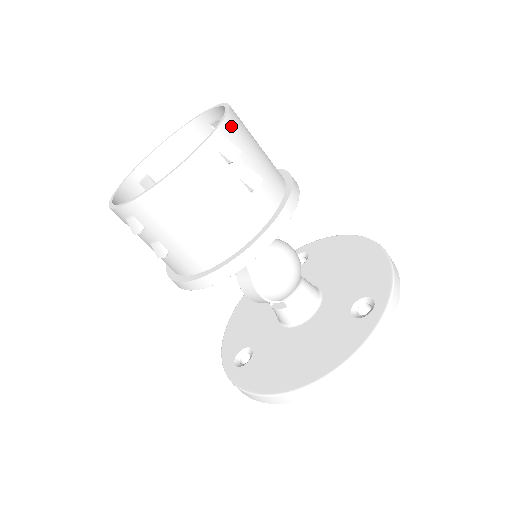
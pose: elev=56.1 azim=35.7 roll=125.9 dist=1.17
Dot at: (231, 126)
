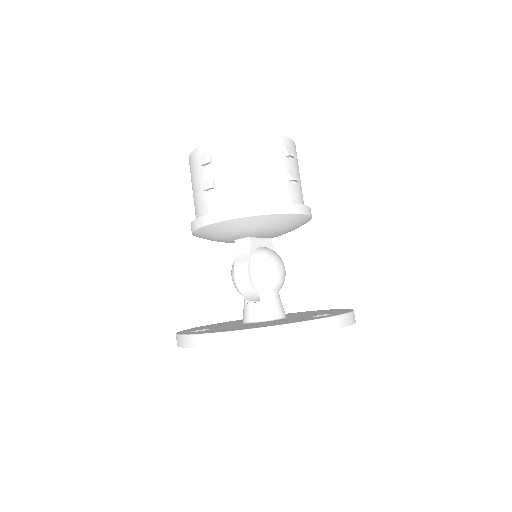
Dot at: (294, 147)
